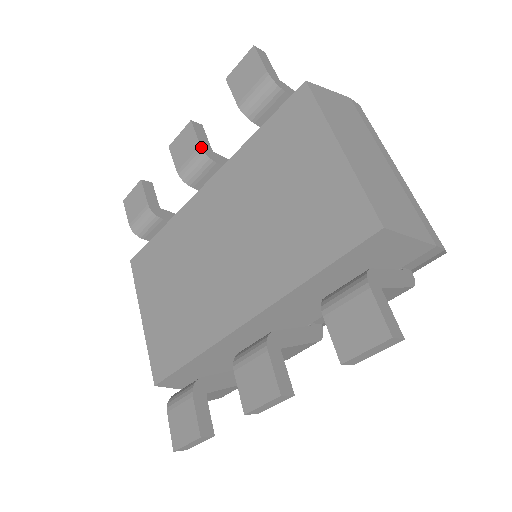
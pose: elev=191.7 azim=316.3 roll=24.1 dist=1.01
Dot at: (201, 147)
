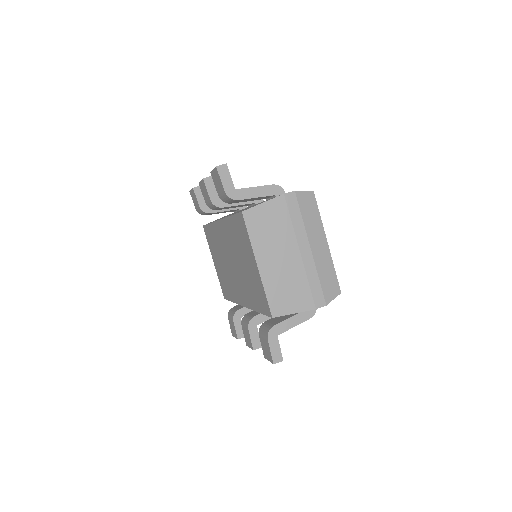
Dot at: (211, 201)
